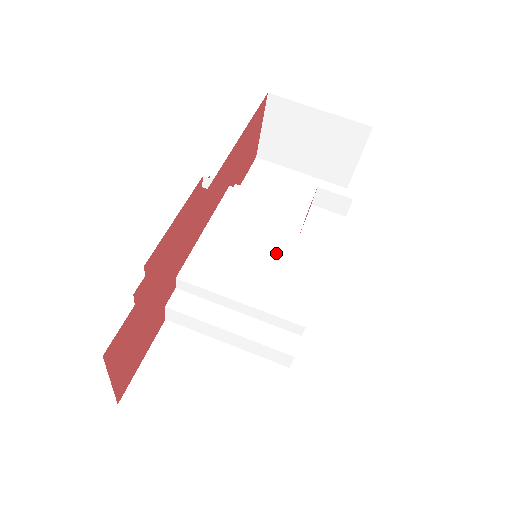
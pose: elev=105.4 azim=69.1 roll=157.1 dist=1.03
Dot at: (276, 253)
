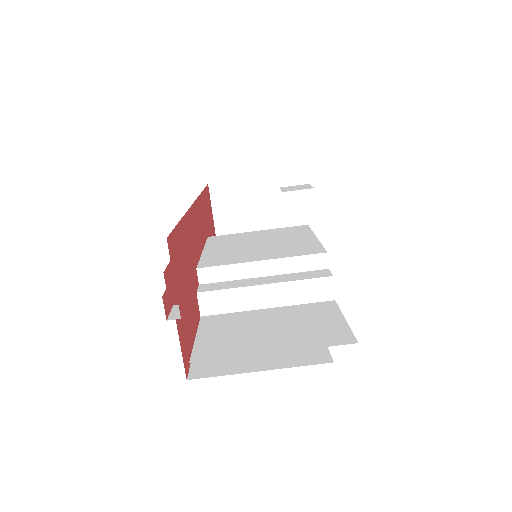
Dot at: (271, 242)
